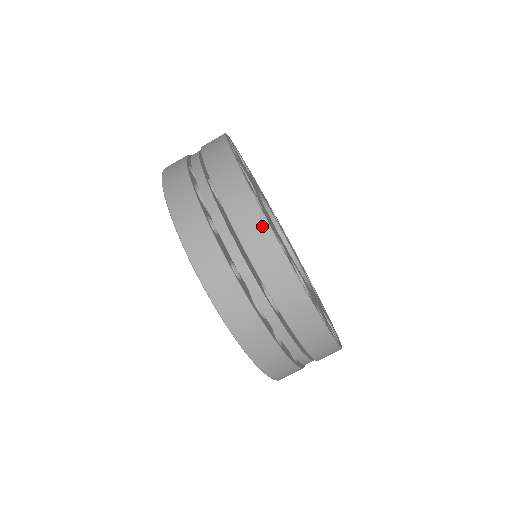
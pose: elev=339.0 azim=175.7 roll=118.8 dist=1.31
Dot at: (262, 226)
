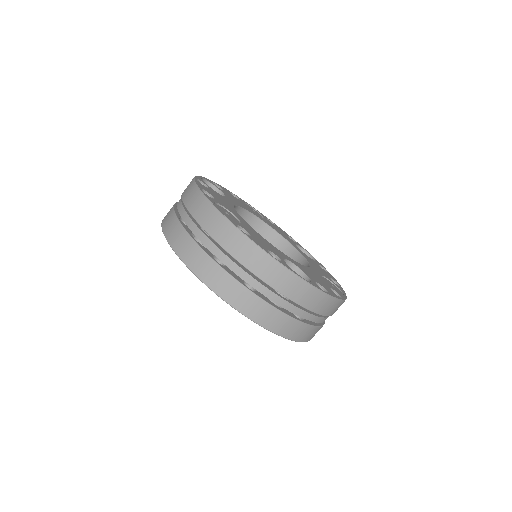
Dot at: (255, 250)
